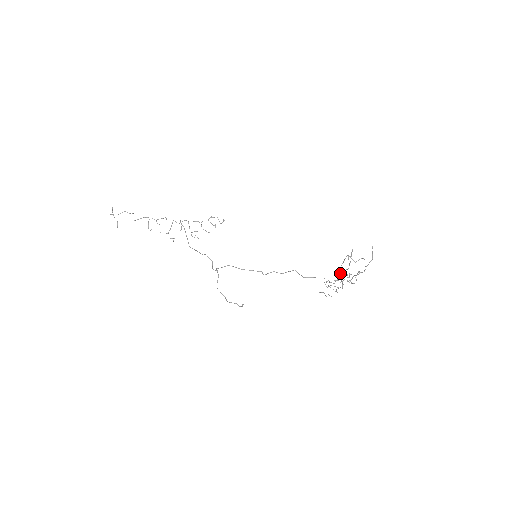
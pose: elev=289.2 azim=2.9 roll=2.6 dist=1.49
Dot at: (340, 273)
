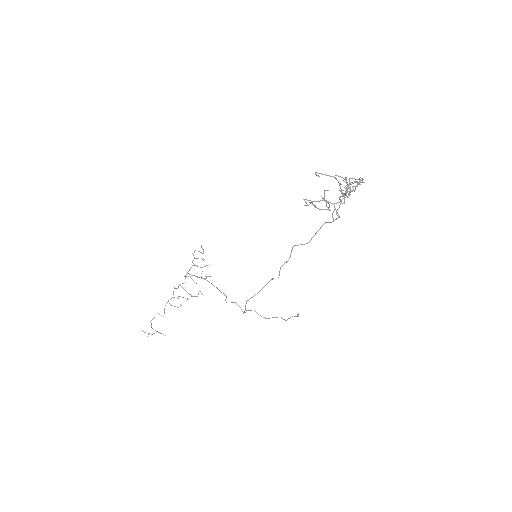
Dot at: occluded
